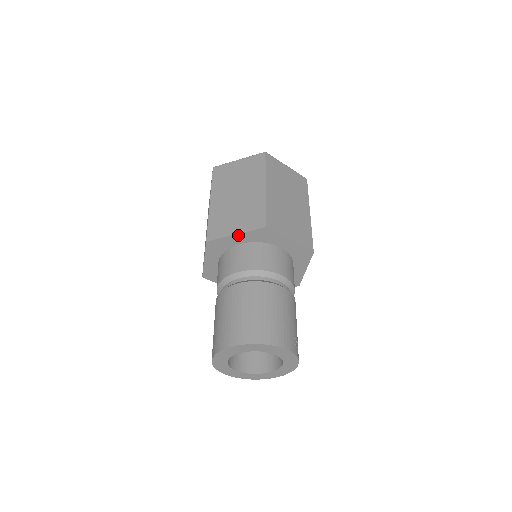
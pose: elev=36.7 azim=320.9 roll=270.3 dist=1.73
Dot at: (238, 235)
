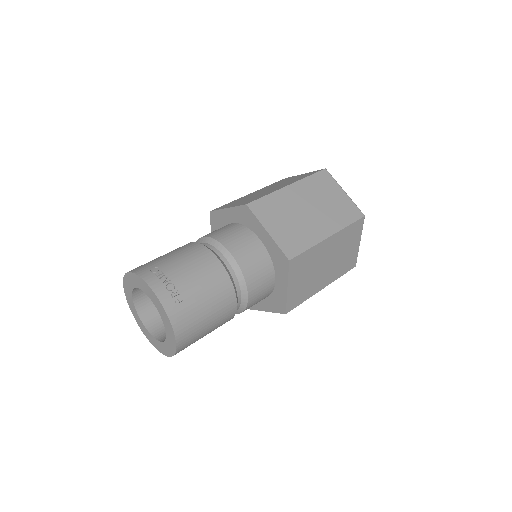
Dot at: occluded
